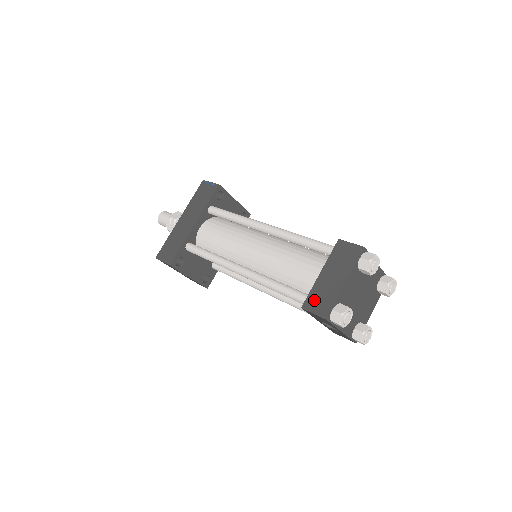
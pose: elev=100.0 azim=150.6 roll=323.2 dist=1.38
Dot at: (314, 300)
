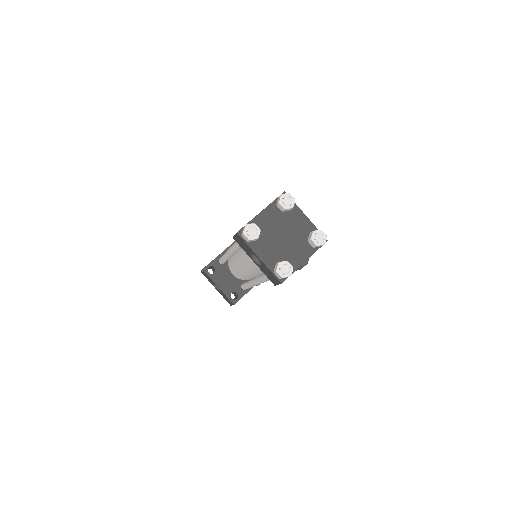
Dot at: occluded
